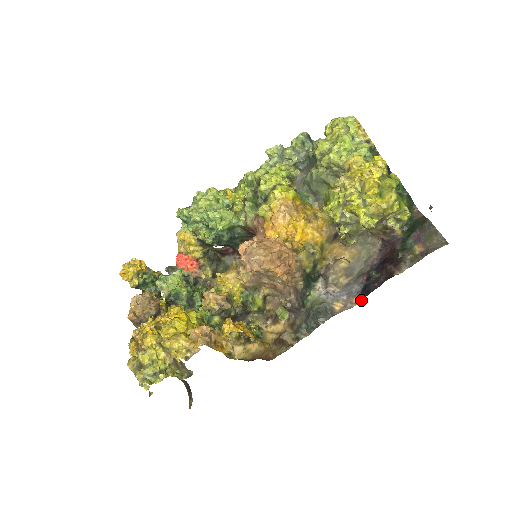
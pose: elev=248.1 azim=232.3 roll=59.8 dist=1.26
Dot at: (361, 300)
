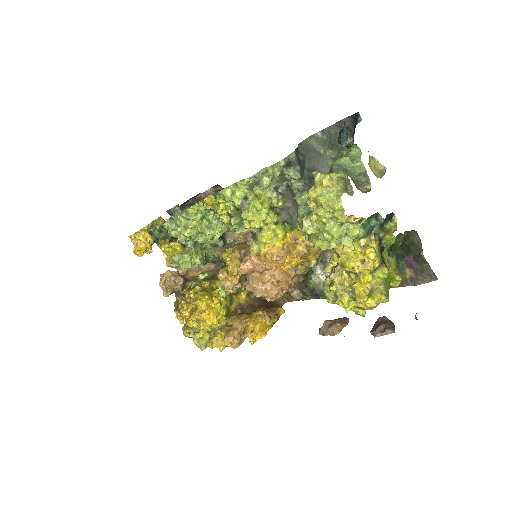
Dot at: occluded
